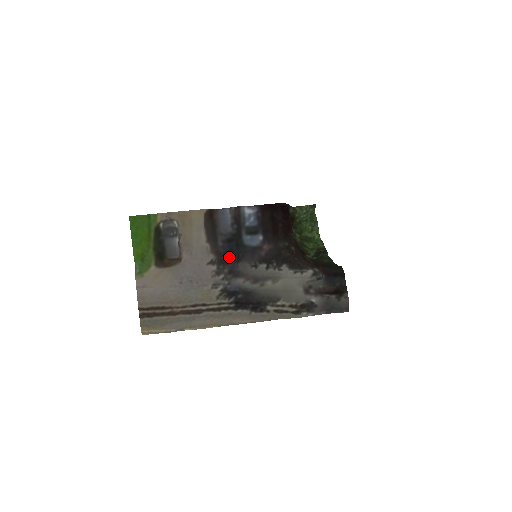
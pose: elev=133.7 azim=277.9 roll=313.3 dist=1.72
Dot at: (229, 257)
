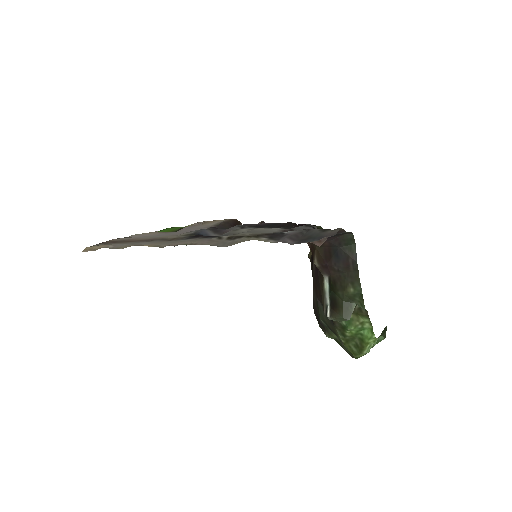
Dot at: occluded
